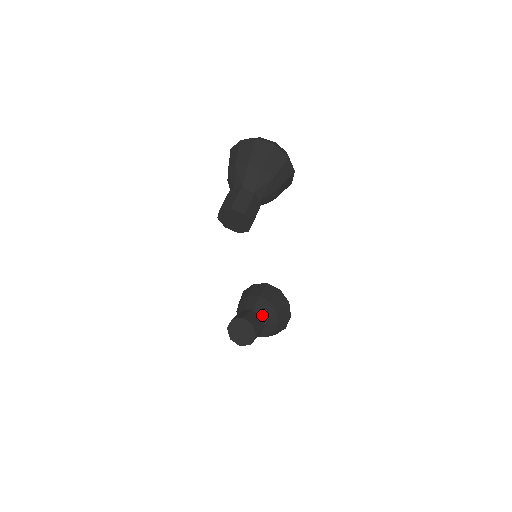
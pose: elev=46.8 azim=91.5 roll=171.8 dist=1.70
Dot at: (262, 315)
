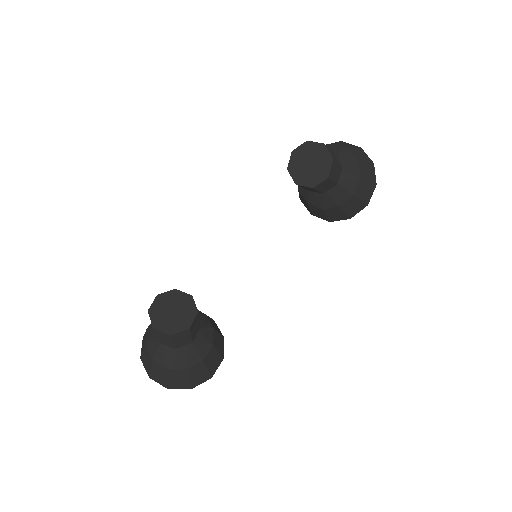
Dot at: (199, 329)
